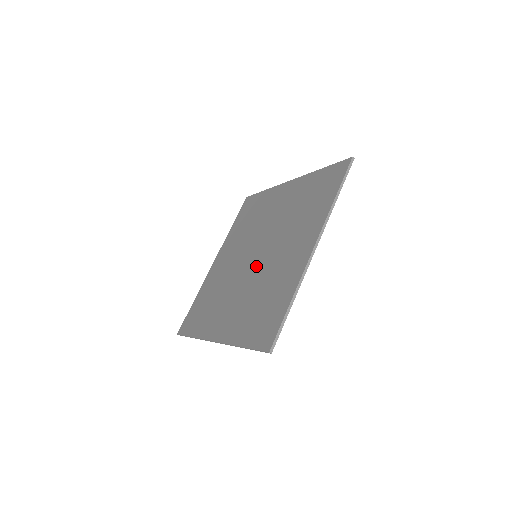
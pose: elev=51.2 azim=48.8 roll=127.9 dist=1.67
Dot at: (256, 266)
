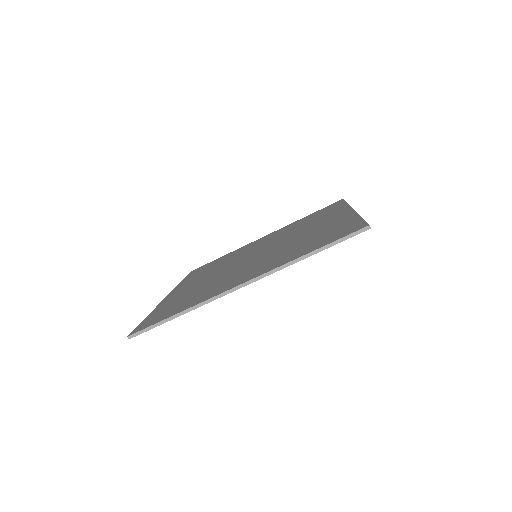
Dot at: (240, 264)
